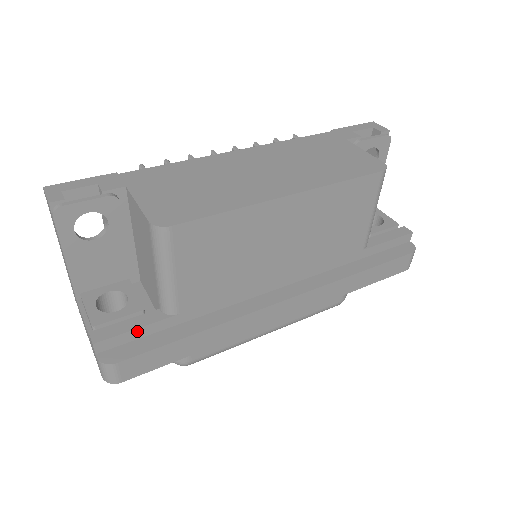
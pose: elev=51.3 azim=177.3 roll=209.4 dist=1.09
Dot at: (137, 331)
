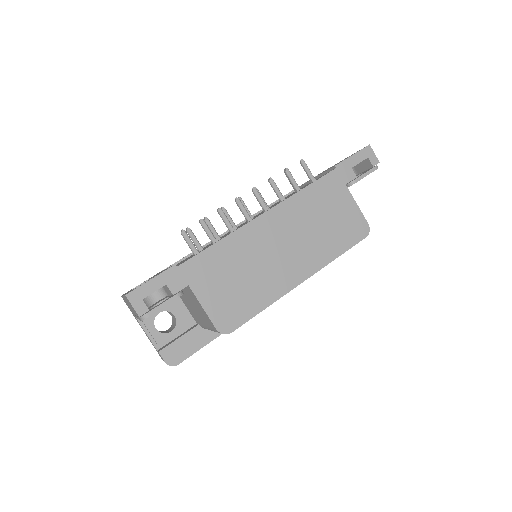
Dot at: occluded
